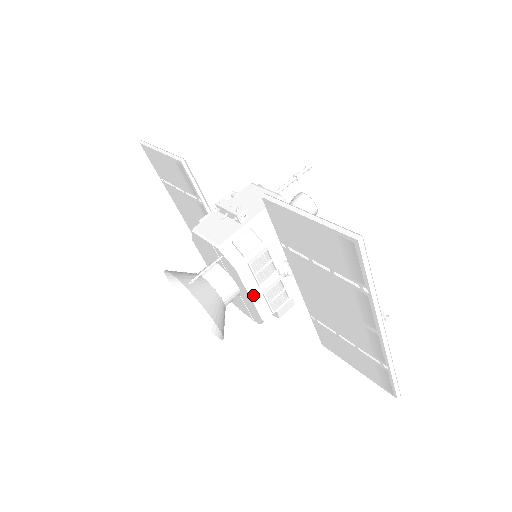
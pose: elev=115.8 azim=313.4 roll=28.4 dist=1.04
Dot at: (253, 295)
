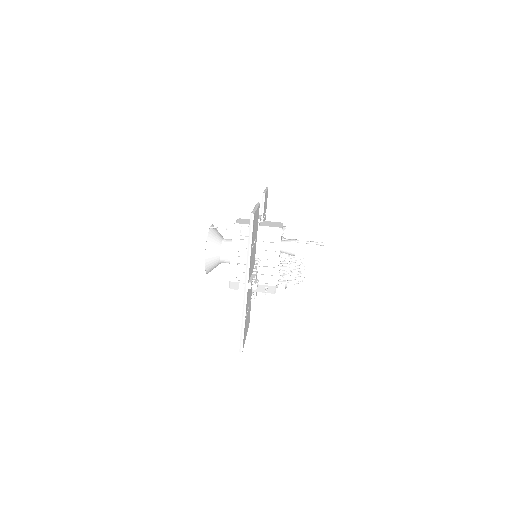
Dot at: (232, 259)
